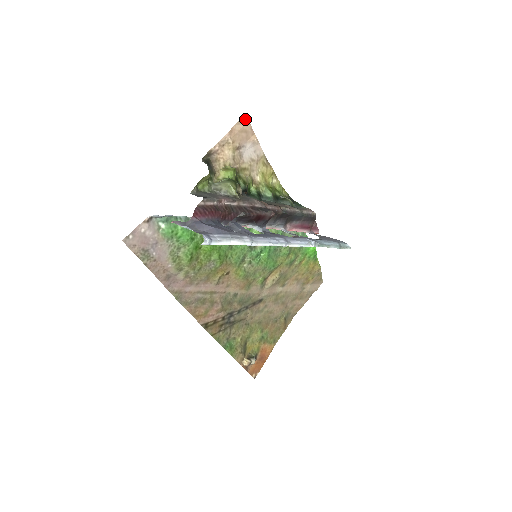
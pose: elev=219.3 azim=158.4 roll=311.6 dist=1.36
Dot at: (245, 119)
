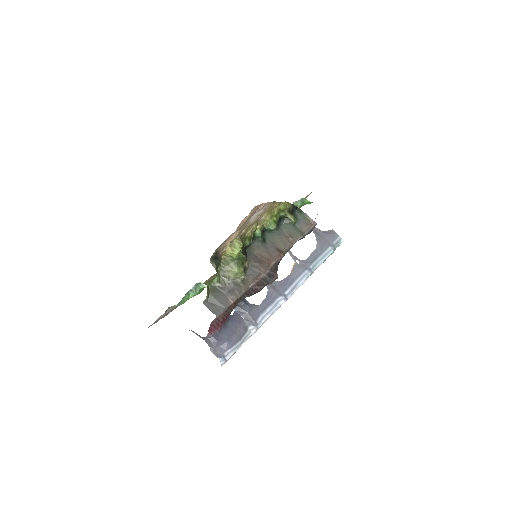
Dot at: (254, 208)
